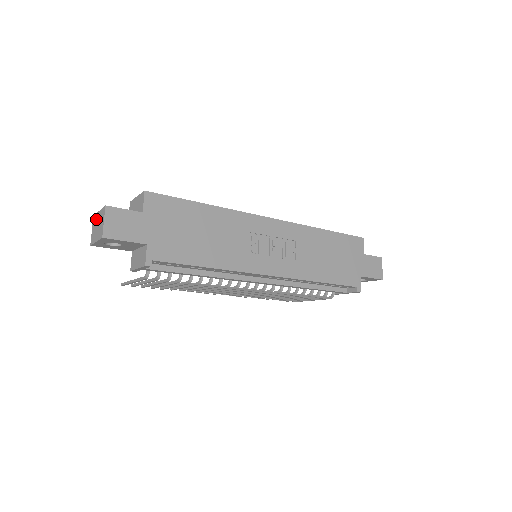
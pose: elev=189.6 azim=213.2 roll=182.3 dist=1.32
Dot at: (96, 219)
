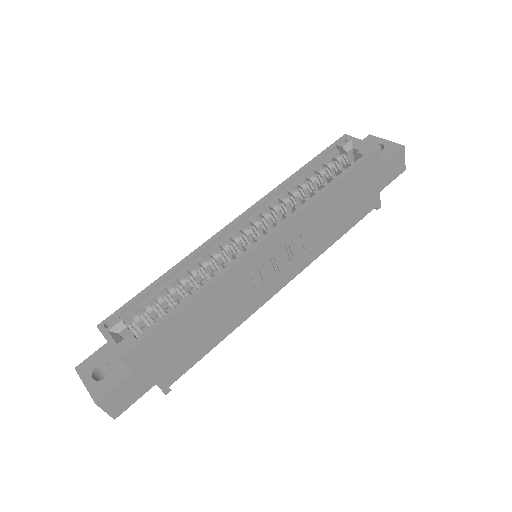
Dot at: occluded
